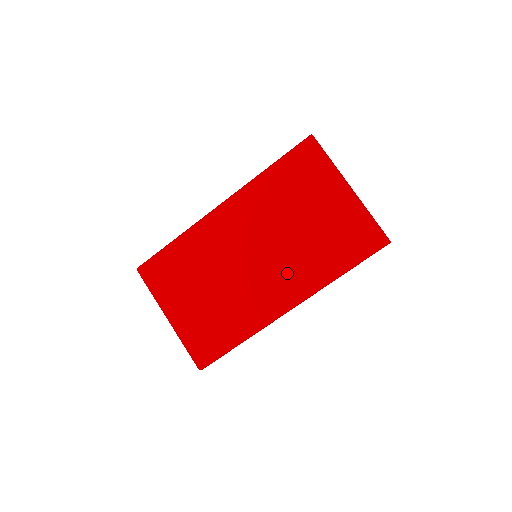
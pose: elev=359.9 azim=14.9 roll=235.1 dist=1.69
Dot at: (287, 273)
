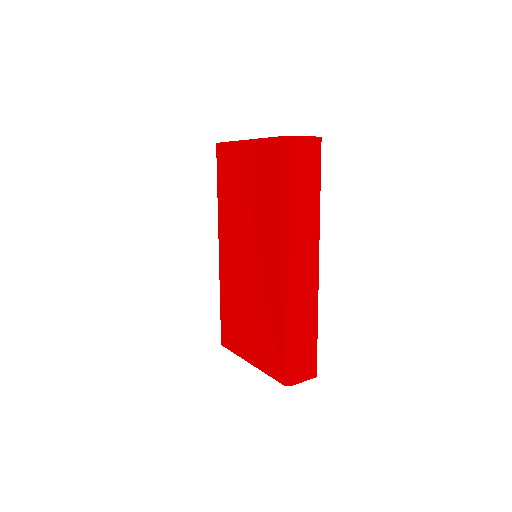
Dot at: (267, 244)
